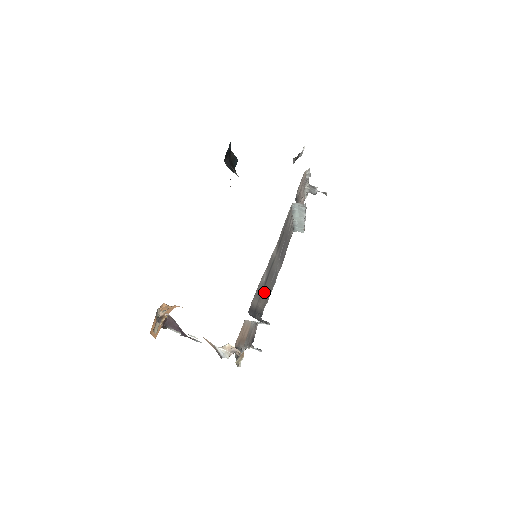
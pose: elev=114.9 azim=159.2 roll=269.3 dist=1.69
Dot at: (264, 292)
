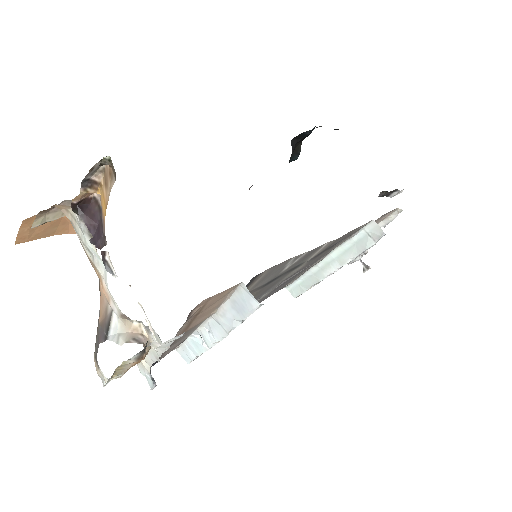
Dot at: occluded
